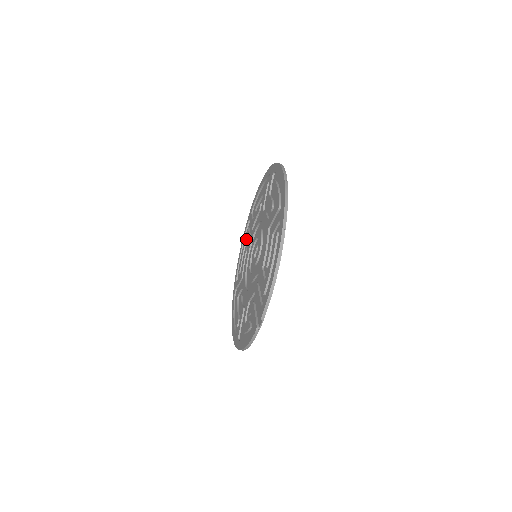
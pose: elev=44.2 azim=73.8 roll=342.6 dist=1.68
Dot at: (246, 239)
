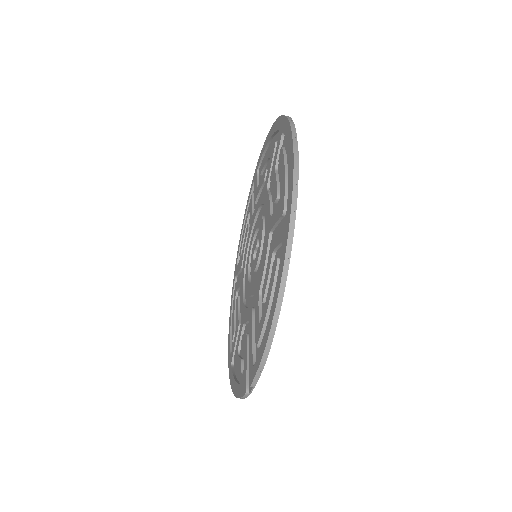
Dot at: (249, 211)
